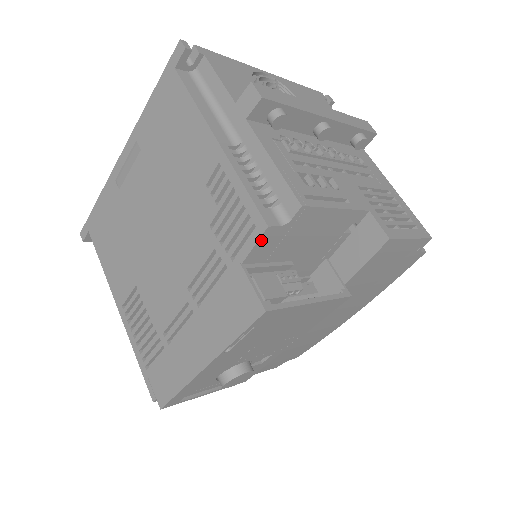
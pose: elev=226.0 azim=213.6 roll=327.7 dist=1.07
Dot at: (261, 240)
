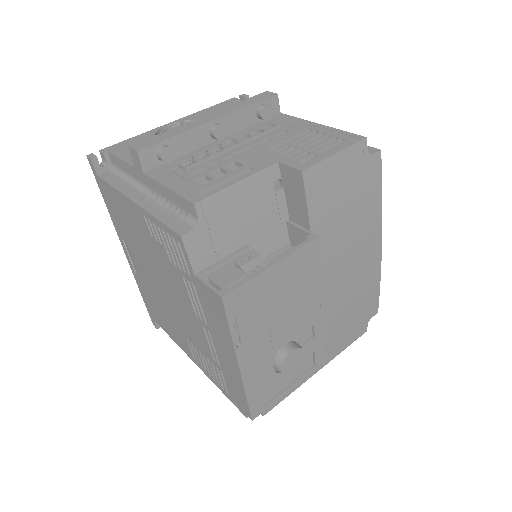
Dot at: (189, 249)
